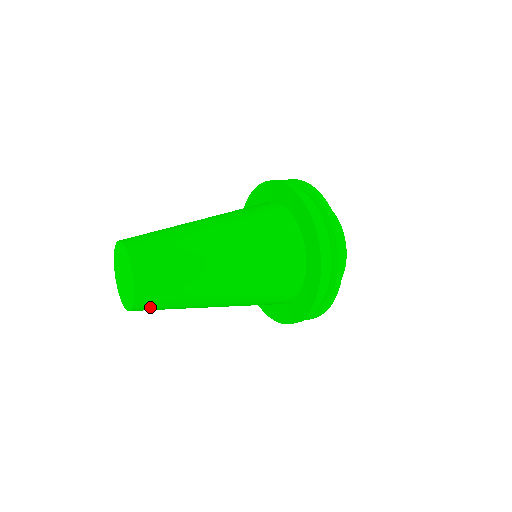
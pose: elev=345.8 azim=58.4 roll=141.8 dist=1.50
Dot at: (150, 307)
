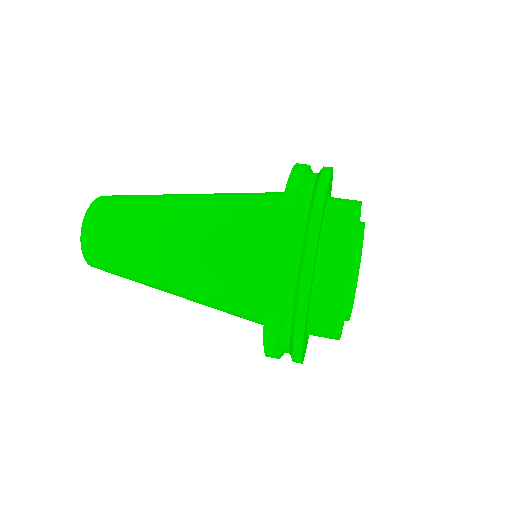
Dot at: (108, 272)
